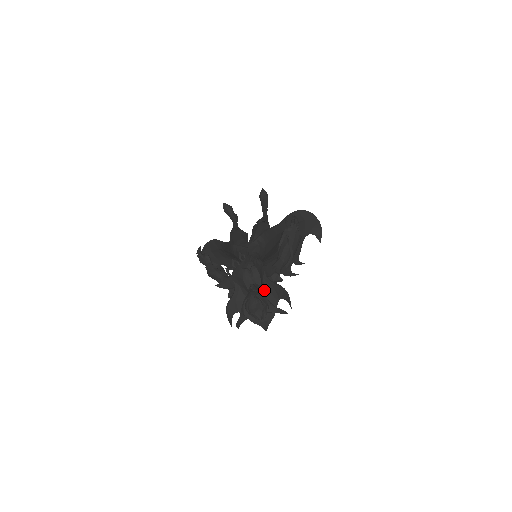
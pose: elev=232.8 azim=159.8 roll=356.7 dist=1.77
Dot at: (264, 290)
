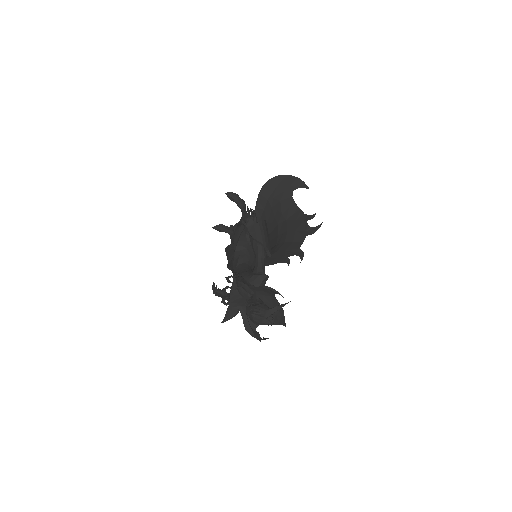
Dot at: occluded
